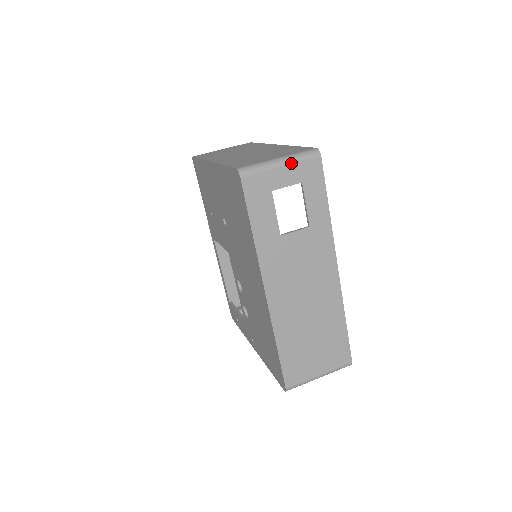
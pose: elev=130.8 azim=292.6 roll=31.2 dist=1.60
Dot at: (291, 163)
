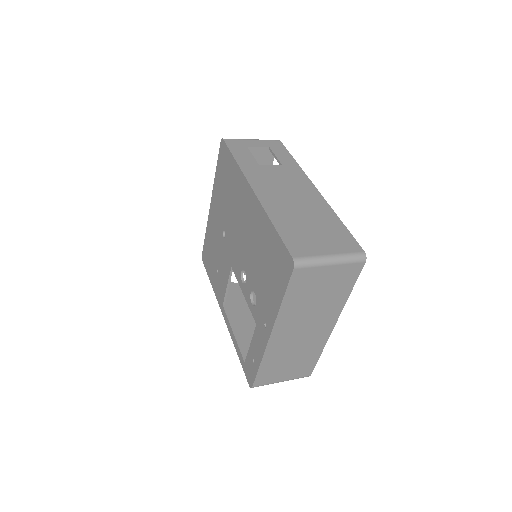
Dot at: (259, 140)
